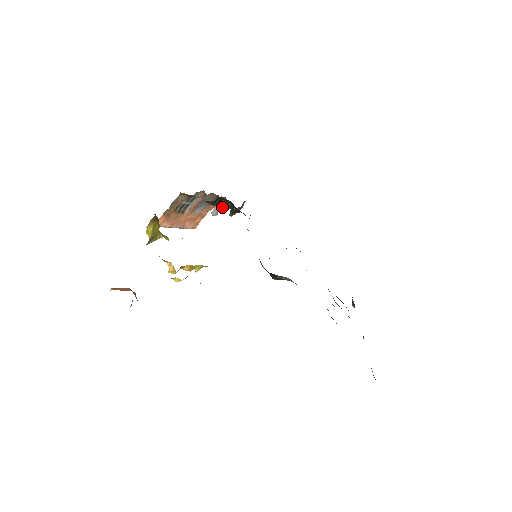
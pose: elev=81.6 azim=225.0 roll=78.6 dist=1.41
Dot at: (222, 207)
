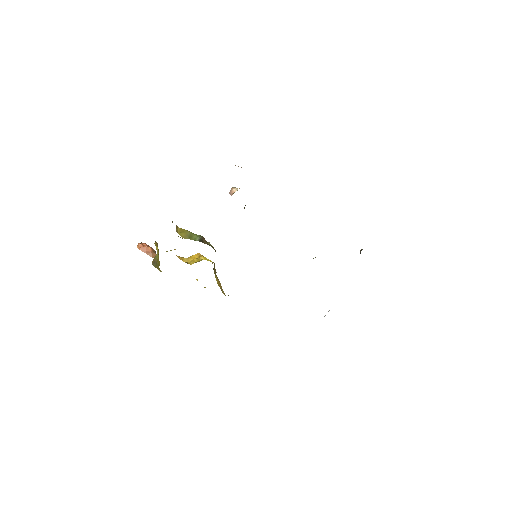
Dot at: occluded
